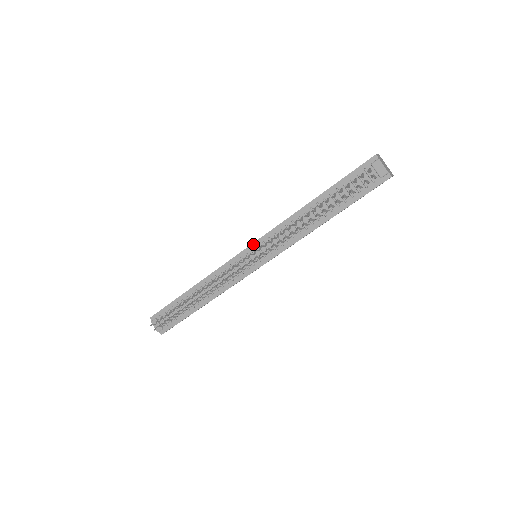
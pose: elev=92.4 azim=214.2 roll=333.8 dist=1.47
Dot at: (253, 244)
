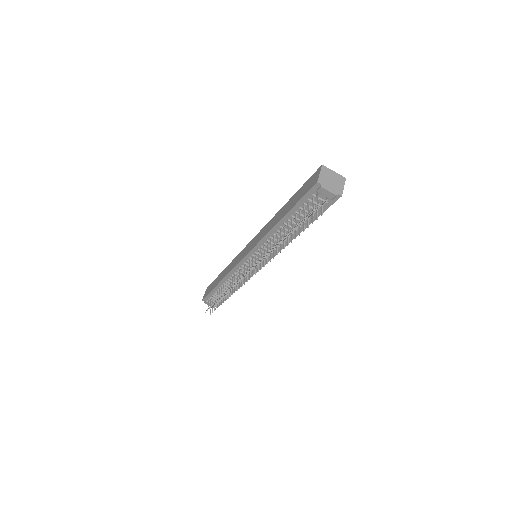
Dot at: (248, 254)
